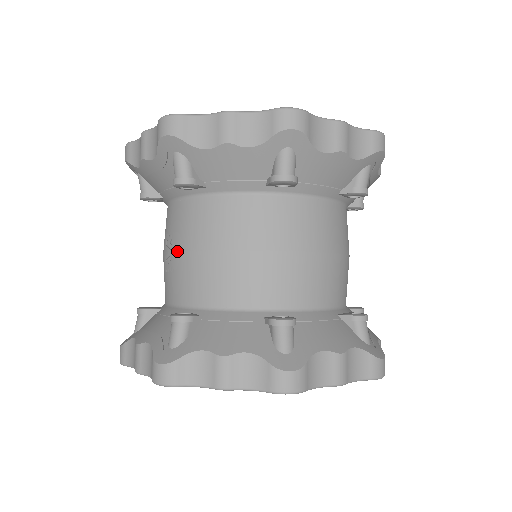
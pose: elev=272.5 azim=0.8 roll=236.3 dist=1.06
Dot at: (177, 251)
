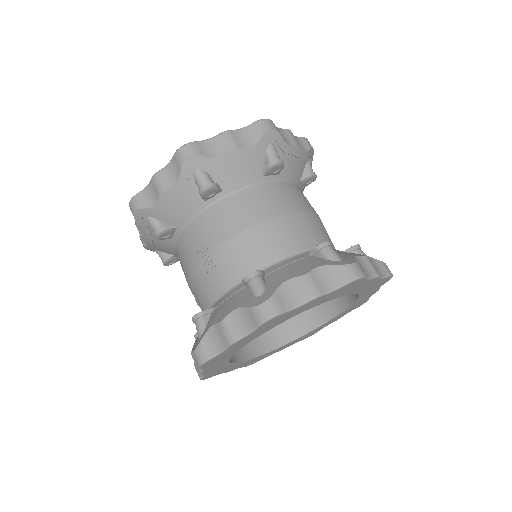
Dot at: (216, 247)
